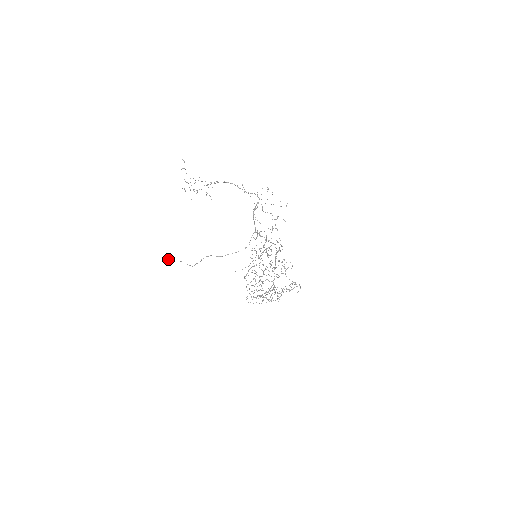
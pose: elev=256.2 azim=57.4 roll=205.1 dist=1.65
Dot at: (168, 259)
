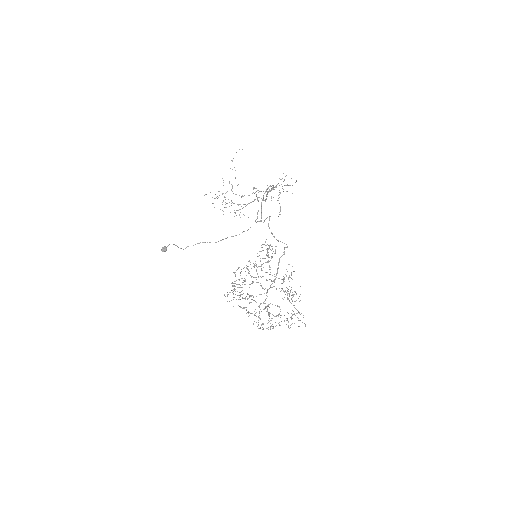
Dot at: (165, 246)
